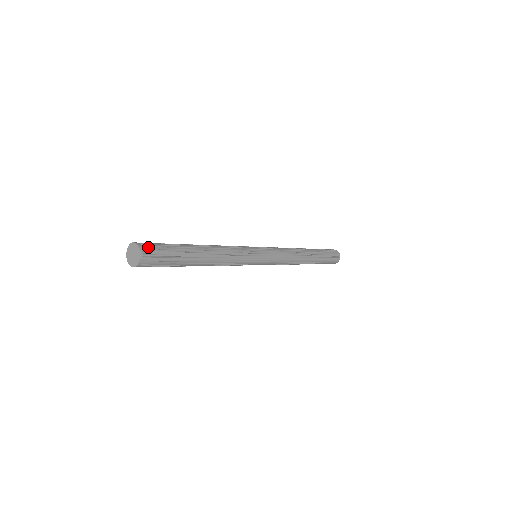
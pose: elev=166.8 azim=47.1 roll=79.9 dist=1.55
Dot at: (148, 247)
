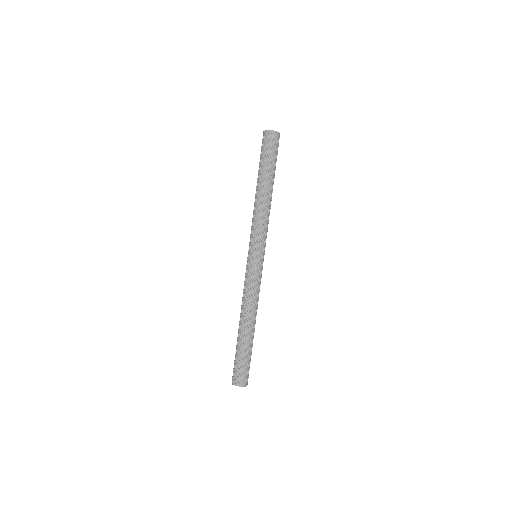
Dot at: occluded
